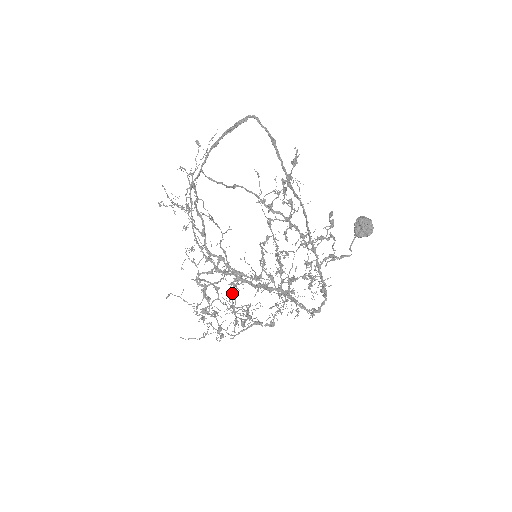
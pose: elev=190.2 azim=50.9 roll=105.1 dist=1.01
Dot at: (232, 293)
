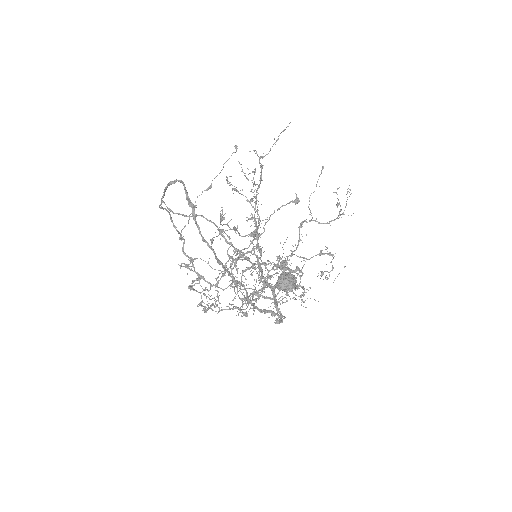
Dot at: (192, 288)
